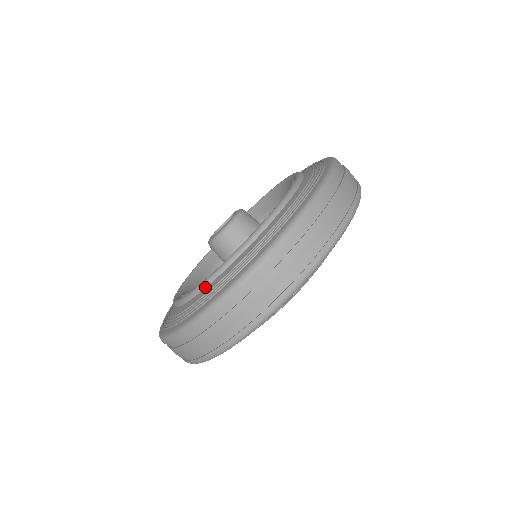
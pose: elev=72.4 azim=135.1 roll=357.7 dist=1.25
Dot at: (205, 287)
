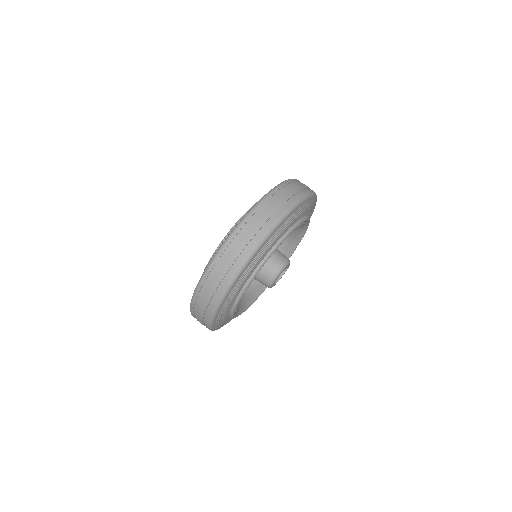
Dot at: occluded
